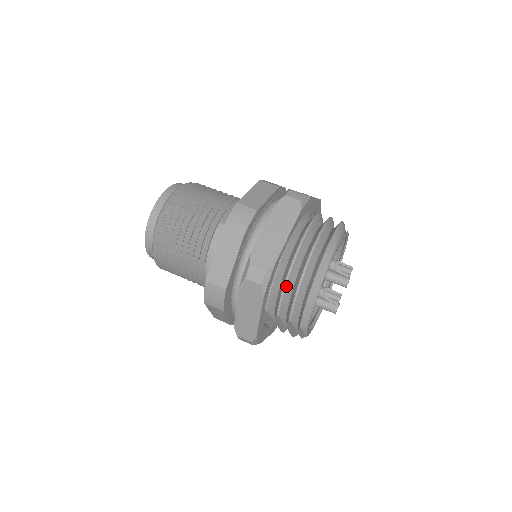
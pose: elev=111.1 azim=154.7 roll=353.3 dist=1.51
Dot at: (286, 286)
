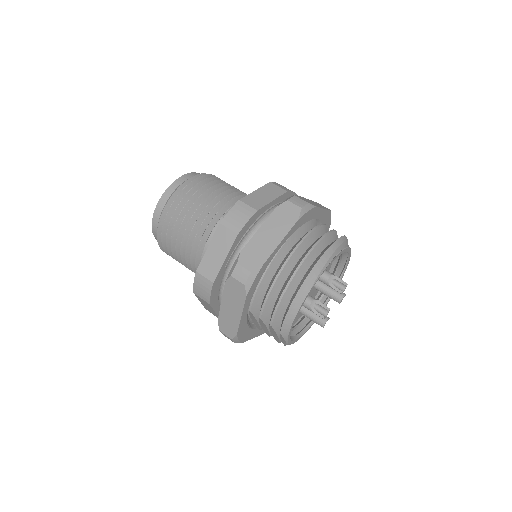
Dot at: (271, 290)
